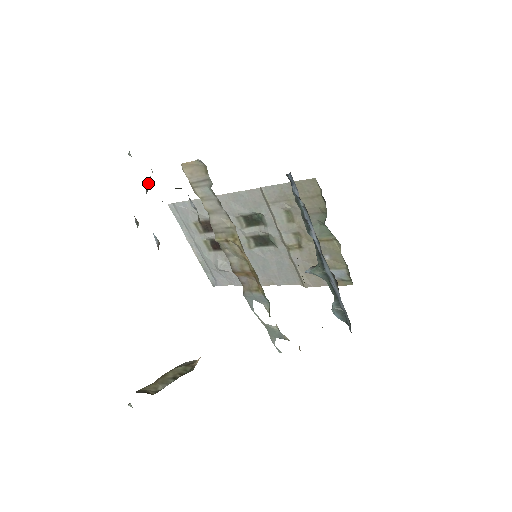
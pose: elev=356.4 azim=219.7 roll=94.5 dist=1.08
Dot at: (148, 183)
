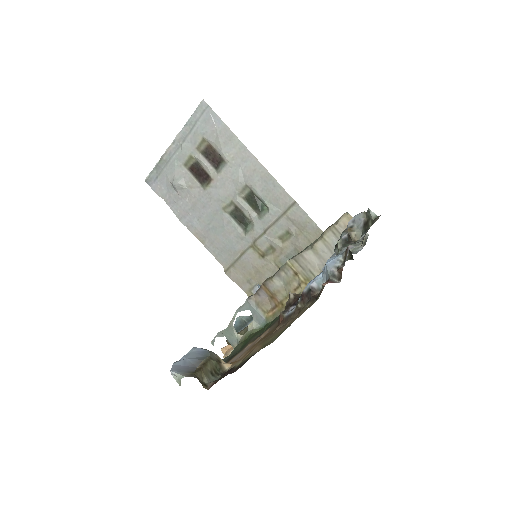
Dot at: (349, 235)
